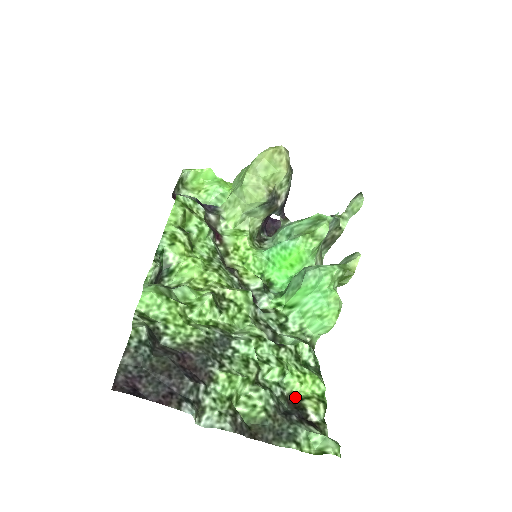
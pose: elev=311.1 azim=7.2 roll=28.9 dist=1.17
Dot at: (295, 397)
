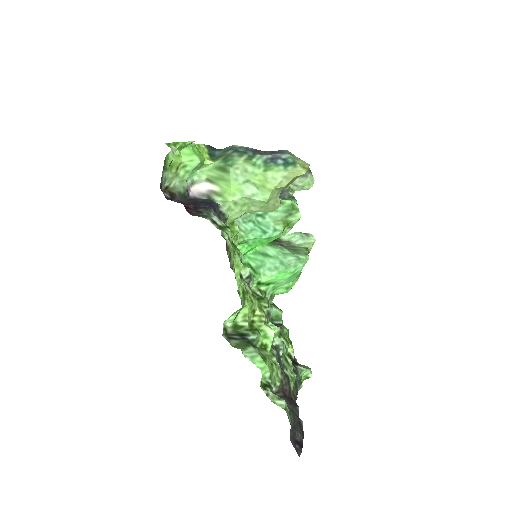
Dot at: occluded
